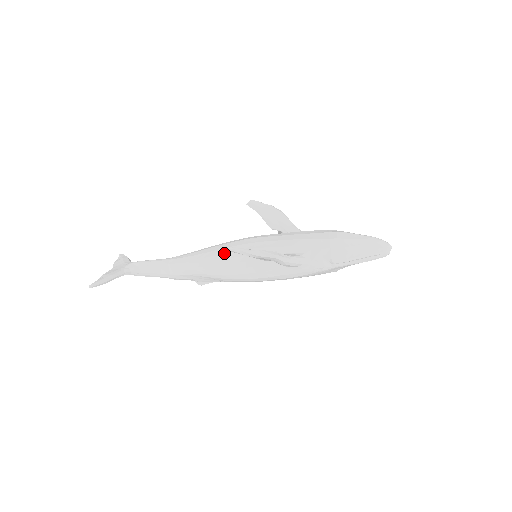
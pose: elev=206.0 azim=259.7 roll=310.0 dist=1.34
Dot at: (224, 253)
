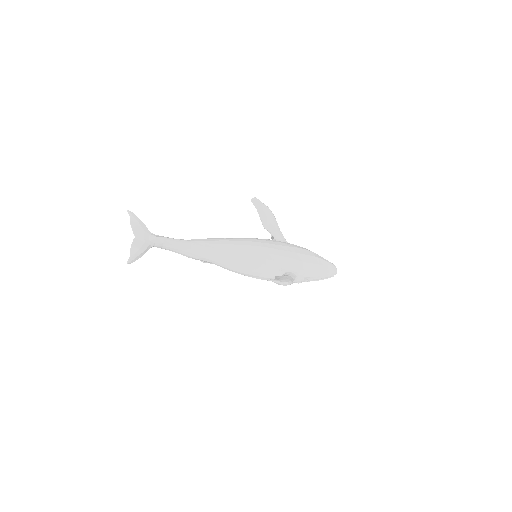
Dot at: (242, 255)
